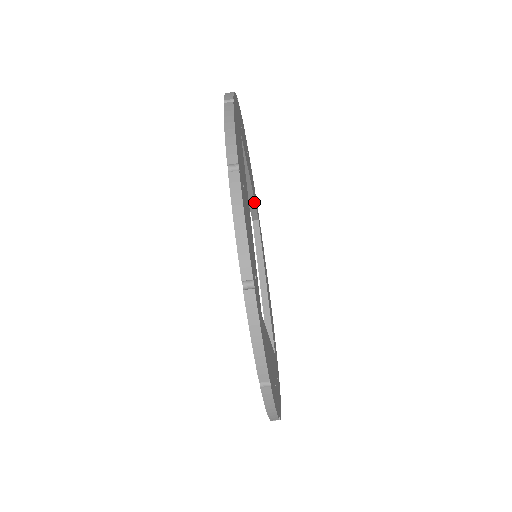
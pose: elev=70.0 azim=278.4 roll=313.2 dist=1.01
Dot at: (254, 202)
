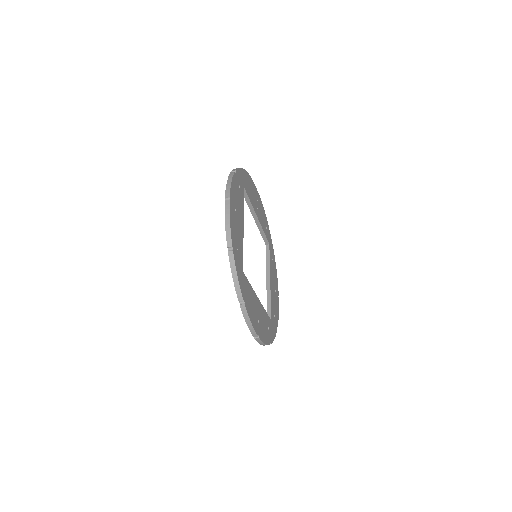
Dot at: (263, 231)
